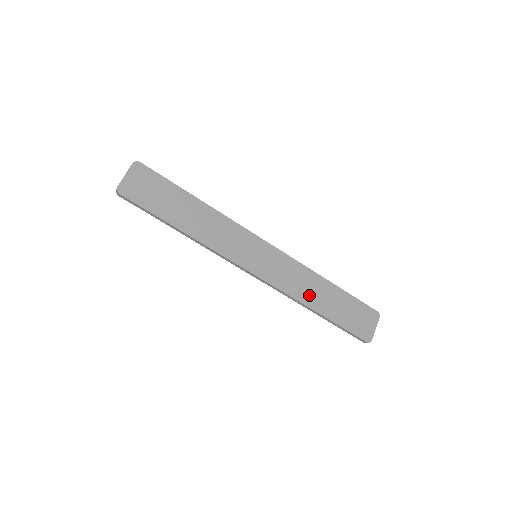
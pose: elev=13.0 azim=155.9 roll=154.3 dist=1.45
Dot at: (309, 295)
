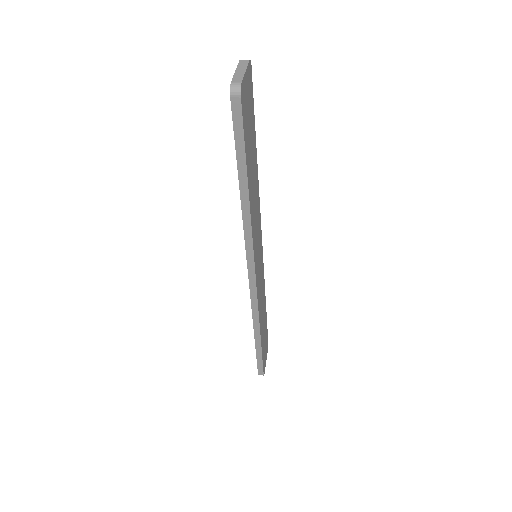
Dot at: occluded
